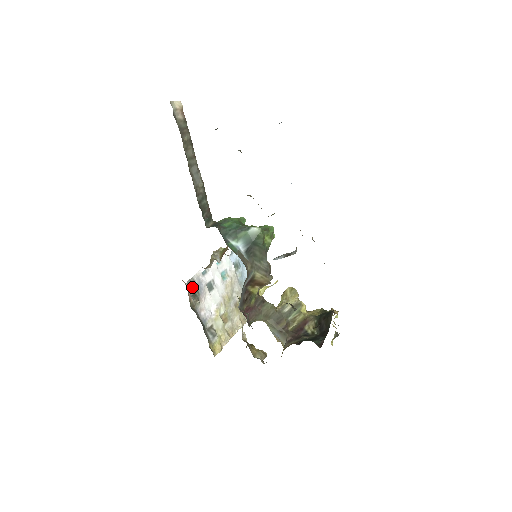
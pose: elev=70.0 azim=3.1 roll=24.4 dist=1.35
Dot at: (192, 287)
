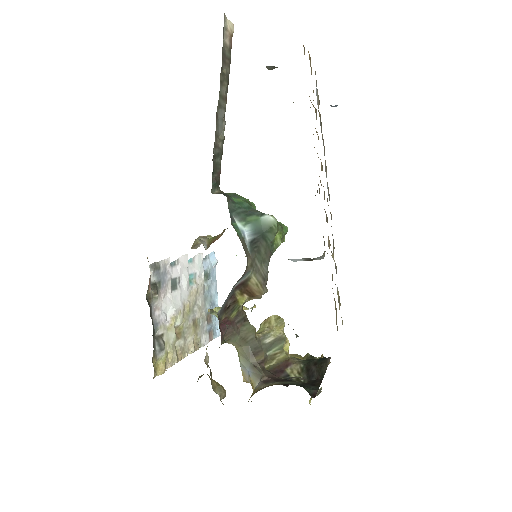
Dot at: (155, 274)
